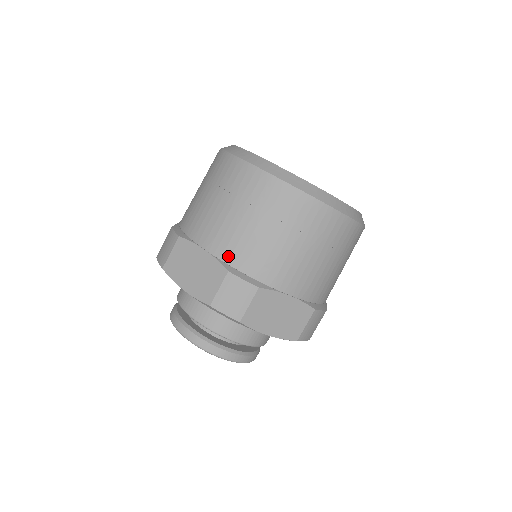
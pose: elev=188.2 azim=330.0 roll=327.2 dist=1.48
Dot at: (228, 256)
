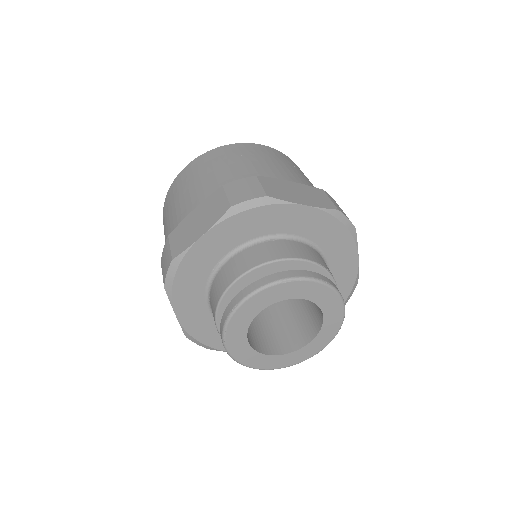
Dot at: occluded
